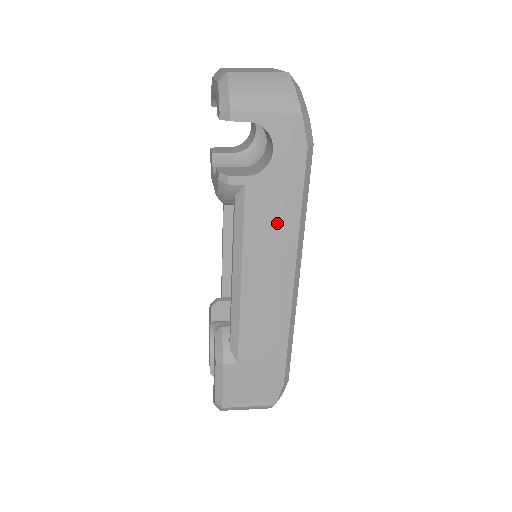
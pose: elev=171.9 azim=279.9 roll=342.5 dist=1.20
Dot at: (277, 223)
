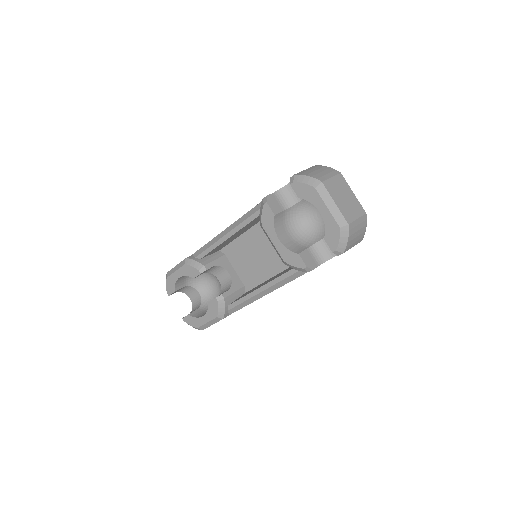
Dot at: occluded
